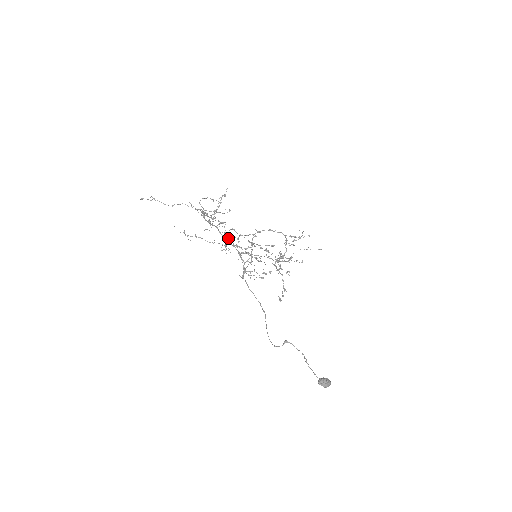
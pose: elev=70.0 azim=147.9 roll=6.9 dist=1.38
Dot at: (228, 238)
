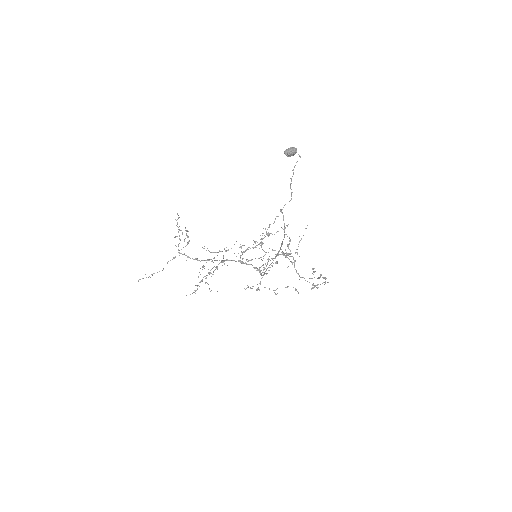
Dot at: (216, 252)
